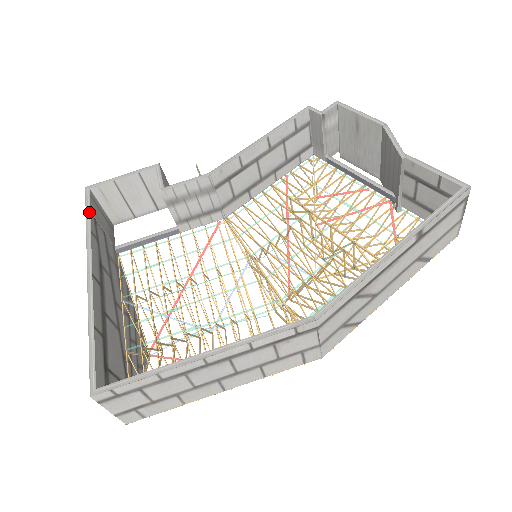
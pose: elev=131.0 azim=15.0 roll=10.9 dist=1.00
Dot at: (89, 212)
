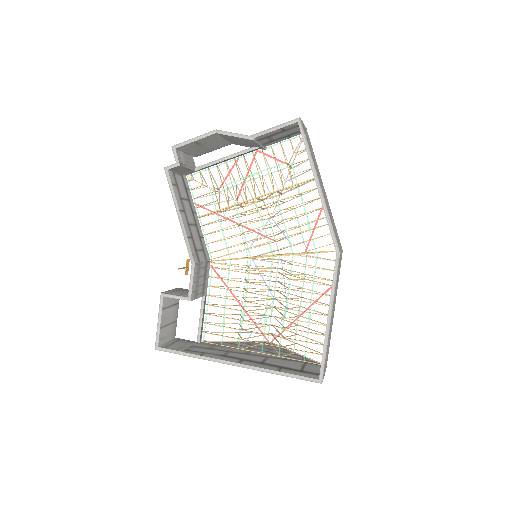
Dot at: (182, 353)
